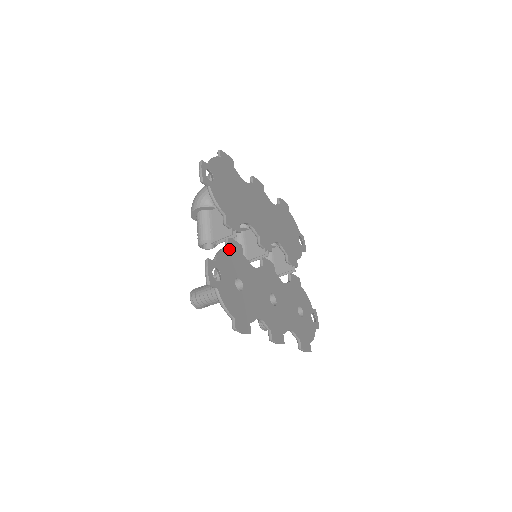
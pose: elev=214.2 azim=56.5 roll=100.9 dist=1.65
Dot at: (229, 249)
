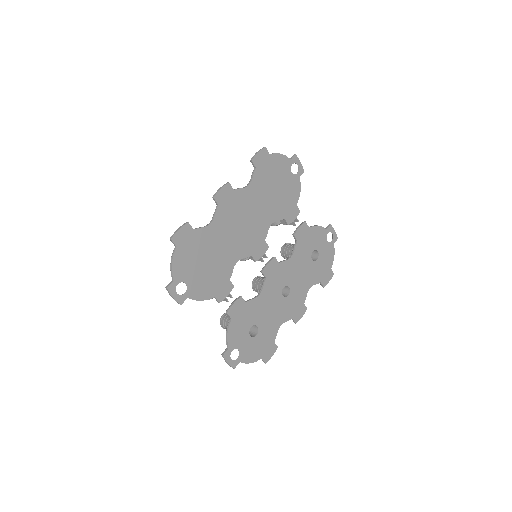
Dot at: (233, 319)
